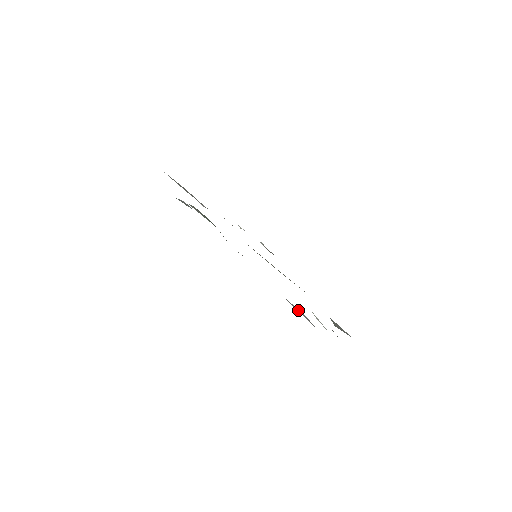
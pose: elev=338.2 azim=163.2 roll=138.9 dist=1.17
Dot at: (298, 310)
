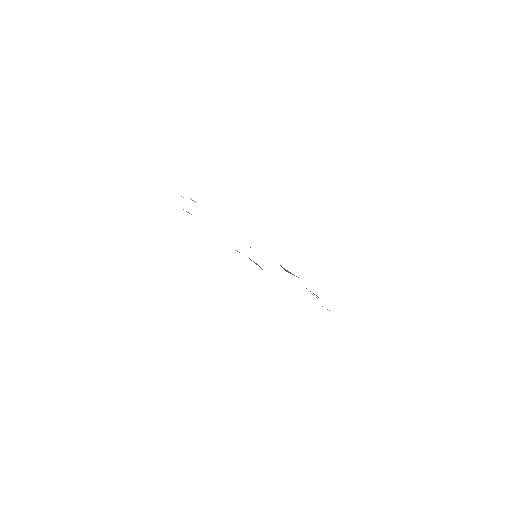
Dot at: occluded
